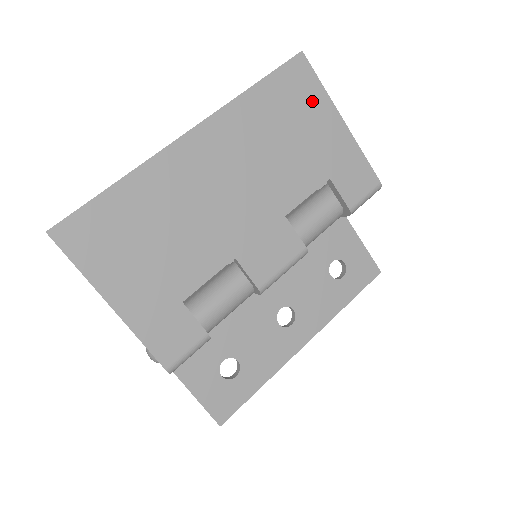
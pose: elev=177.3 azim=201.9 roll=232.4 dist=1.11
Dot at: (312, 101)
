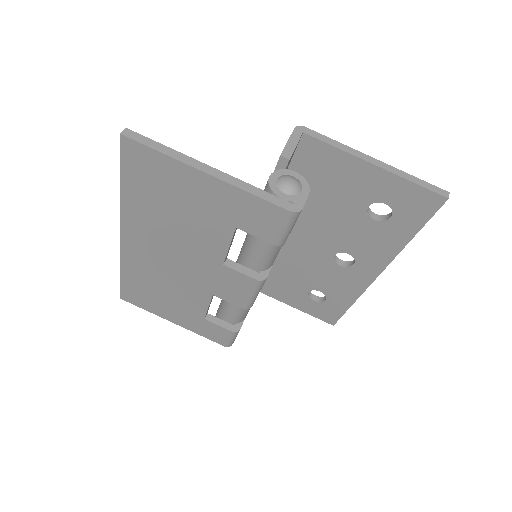
Dot at: (167, 172)
